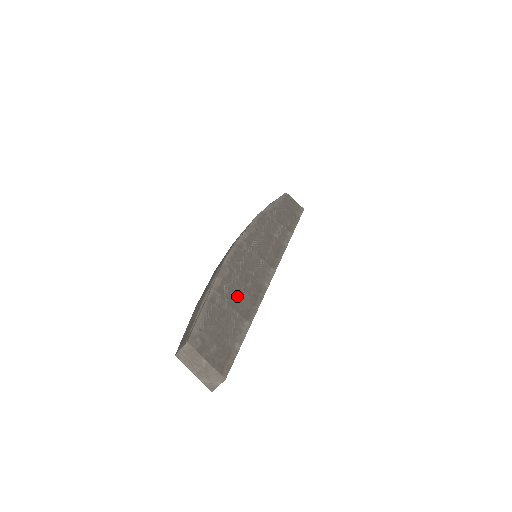
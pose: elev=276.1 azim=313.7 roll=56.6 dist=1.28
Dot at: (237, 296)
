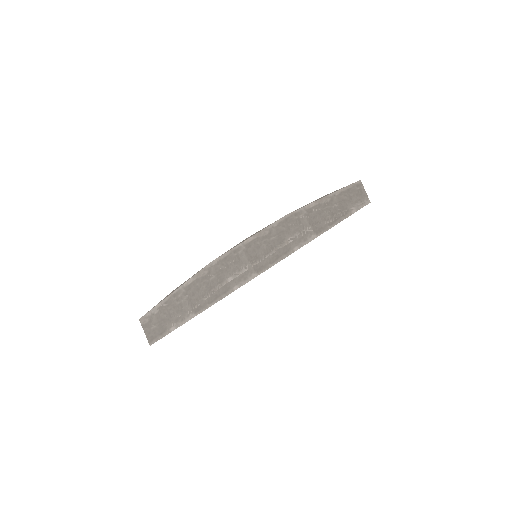
Dot at: (199, 294)
